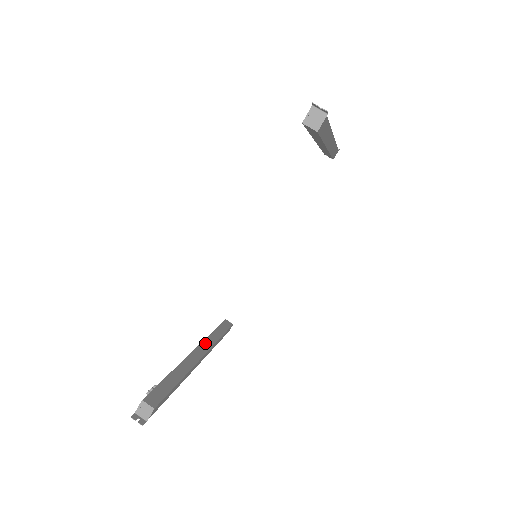
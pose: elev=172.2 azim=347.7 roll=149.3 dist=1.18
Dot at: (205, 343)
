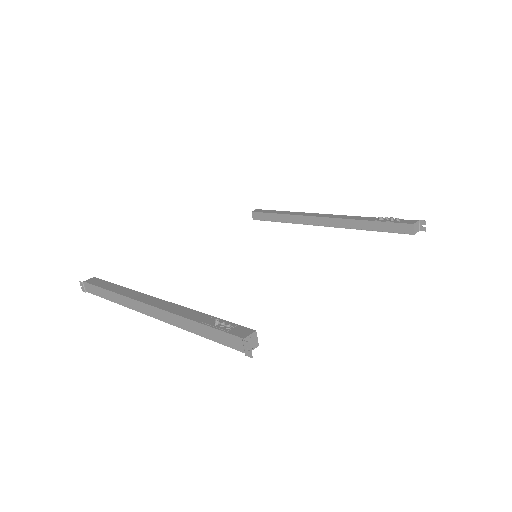
Dot at: occluded
